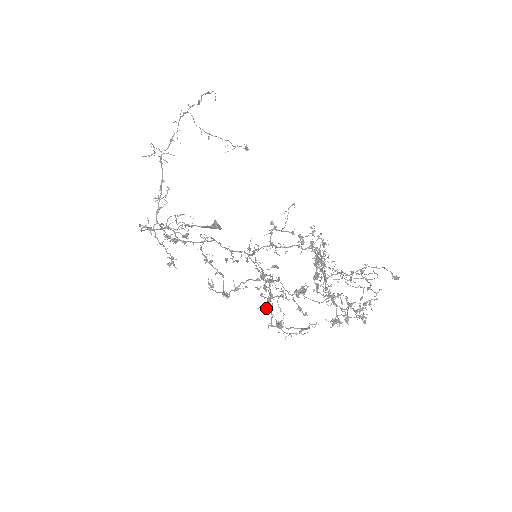
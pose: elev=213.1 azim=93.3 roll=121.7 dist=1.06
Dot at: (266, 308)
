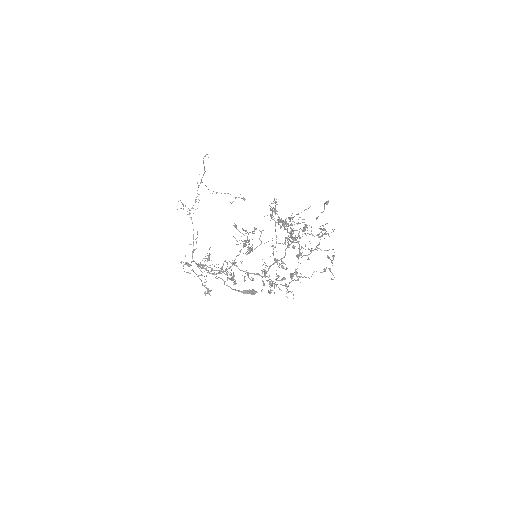
Dot at: occluded
